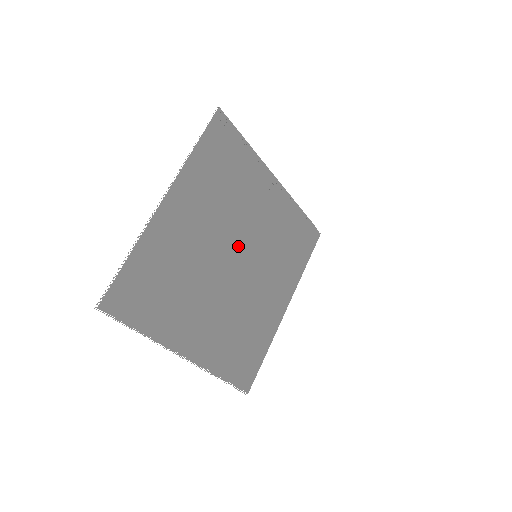
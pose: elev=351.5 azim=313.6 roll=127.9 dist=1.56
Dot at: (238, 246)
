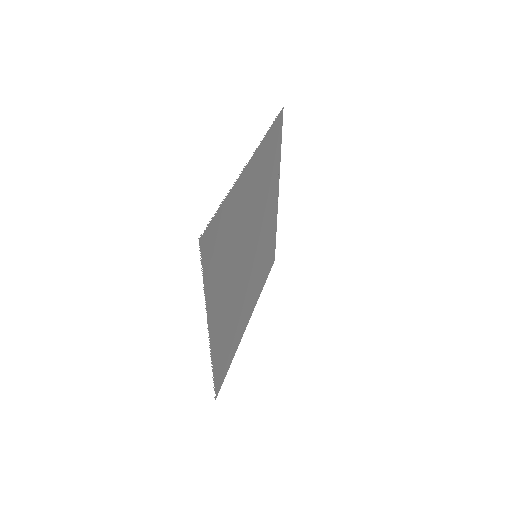
Dot at: (254, 239)
